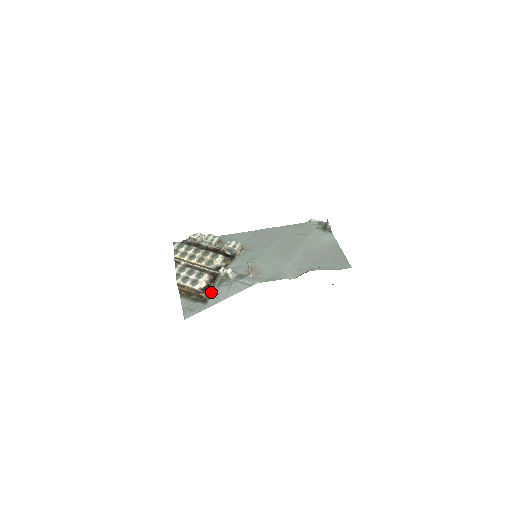
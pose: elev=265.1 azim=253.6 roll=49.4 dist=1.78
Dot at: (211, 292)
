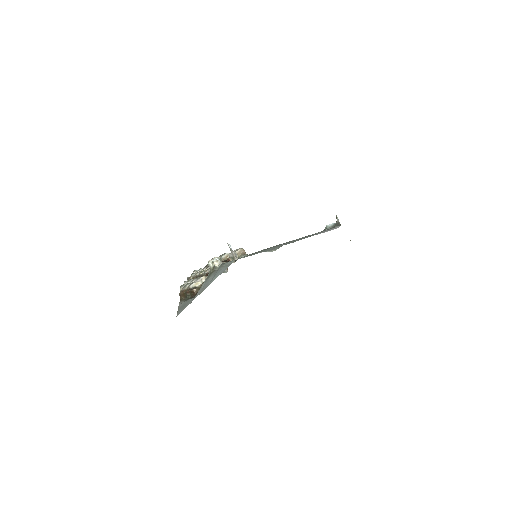
Dot at: (201, 286)
